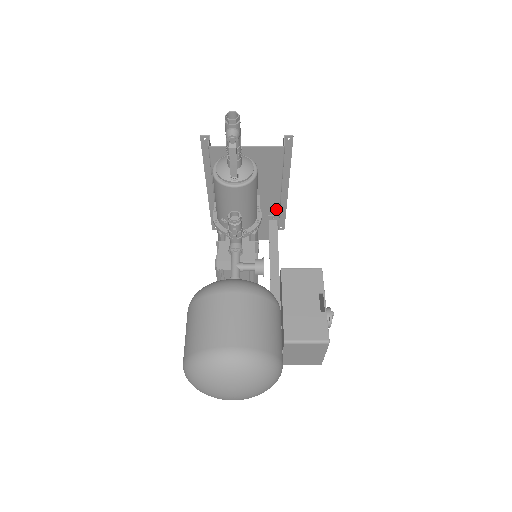
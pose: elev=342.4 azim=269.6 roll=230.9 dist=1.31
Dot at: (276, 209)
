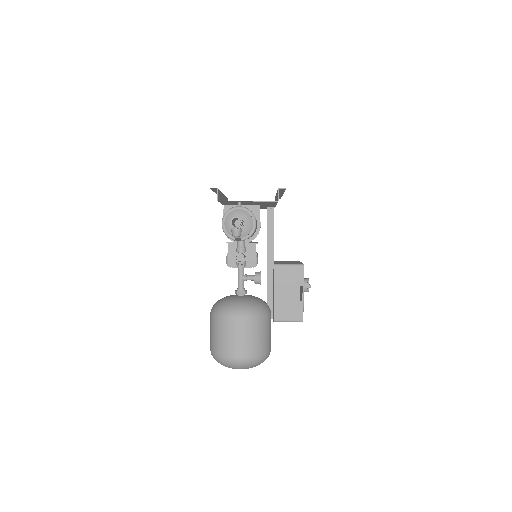
Dot at: (273, 206)
